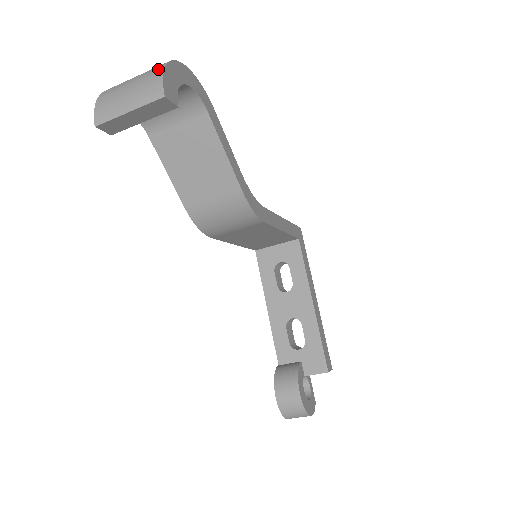
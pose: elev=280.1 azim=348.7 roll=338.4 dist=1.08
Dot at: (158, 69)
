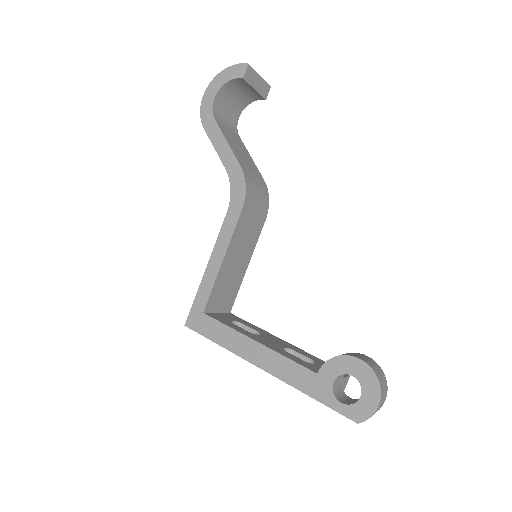
Dot at: occluded
